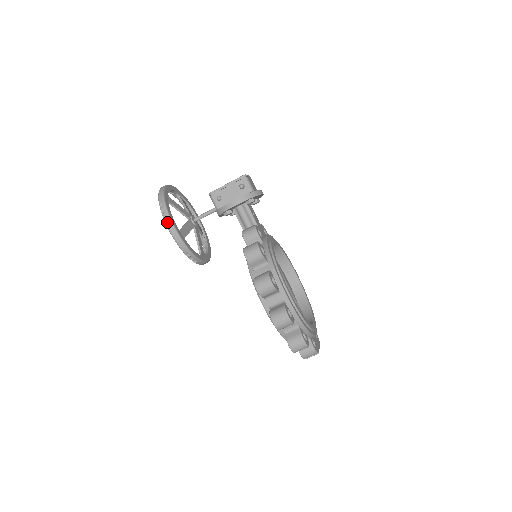
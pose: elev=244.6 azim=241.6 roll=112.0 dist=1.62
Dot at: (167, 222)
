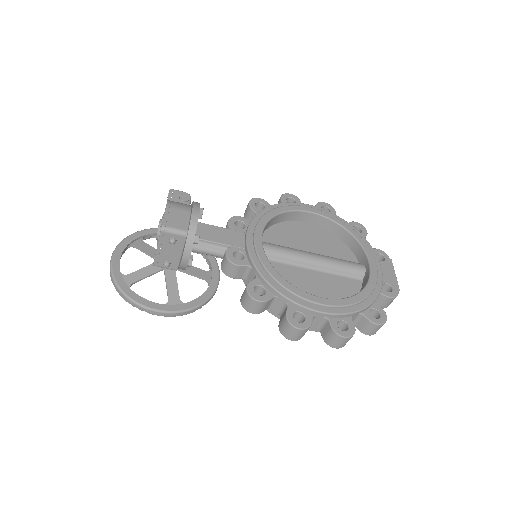
Dot at: (151, 313)
